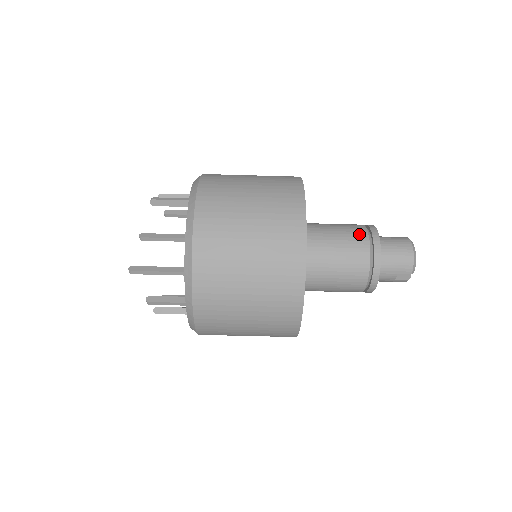
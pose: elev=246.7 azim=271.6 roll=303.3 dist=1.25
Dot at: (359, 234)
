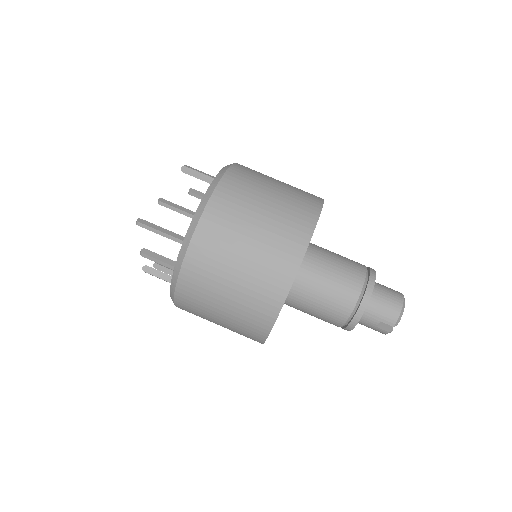
Dot at: (358, 269)
